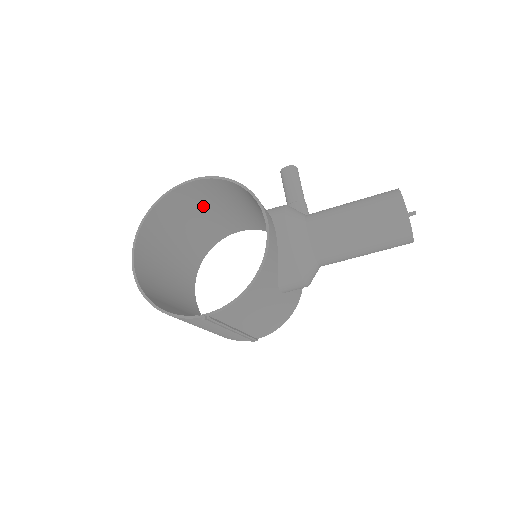
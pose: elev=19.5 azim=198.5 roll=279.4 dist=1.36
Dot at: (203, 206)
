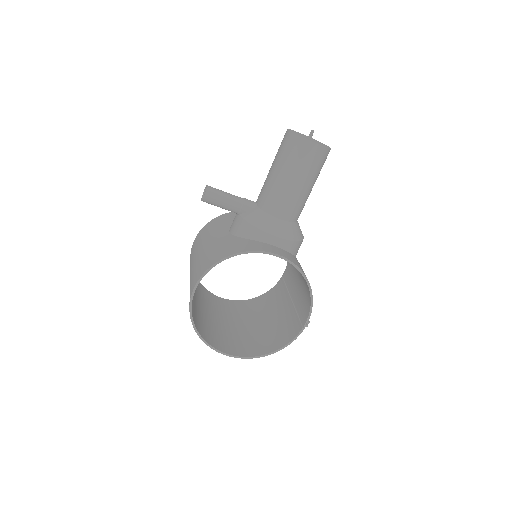
Dot at: occluded
